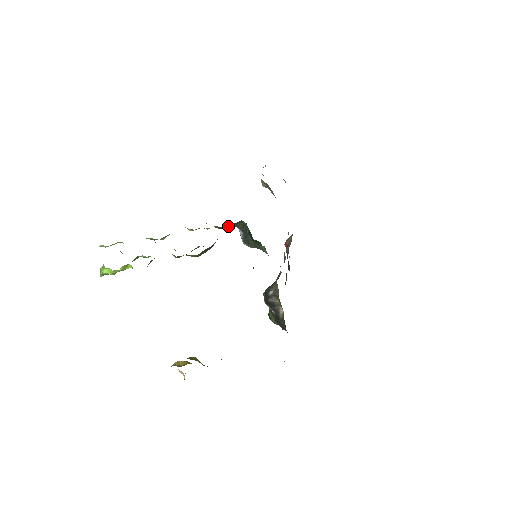
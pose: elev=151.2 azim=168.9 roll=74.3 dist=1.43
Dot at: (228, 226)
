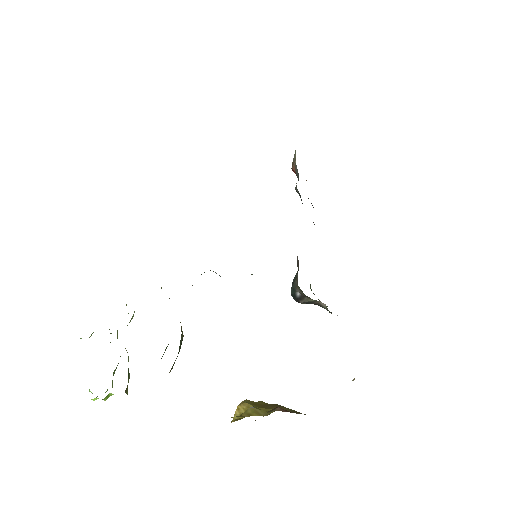
Dot at: occluded
